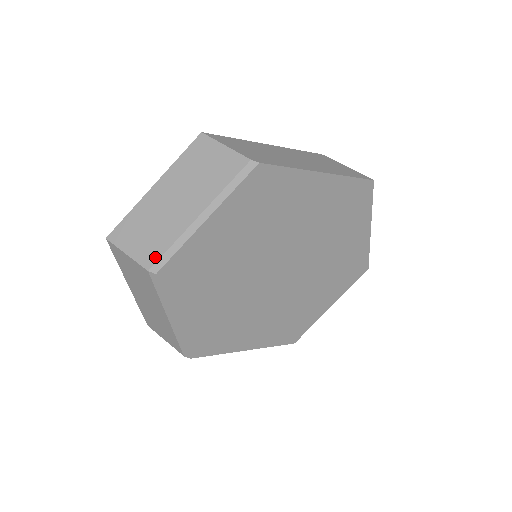
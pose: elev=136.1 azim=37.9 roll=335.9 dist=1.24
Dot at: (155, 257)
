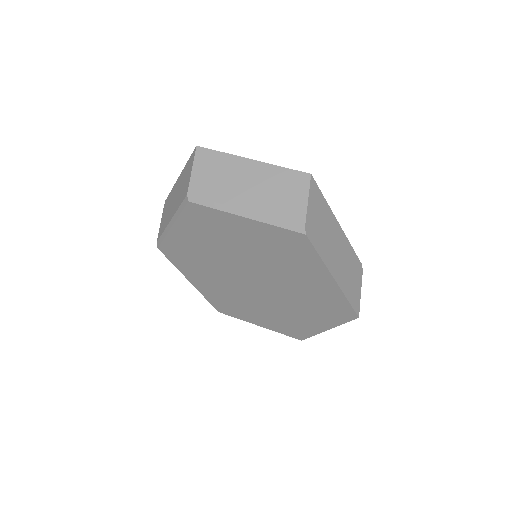
Dot at: (200, 194)
